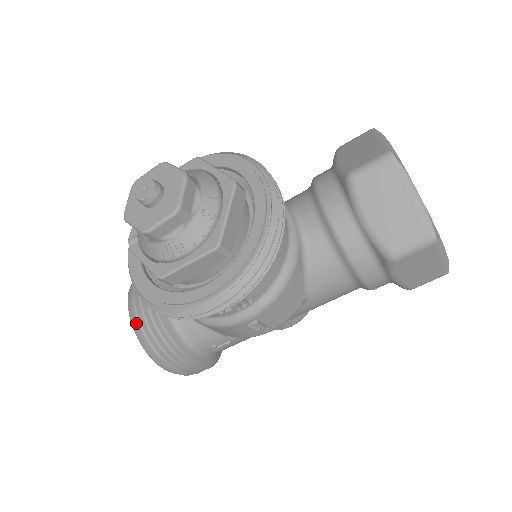
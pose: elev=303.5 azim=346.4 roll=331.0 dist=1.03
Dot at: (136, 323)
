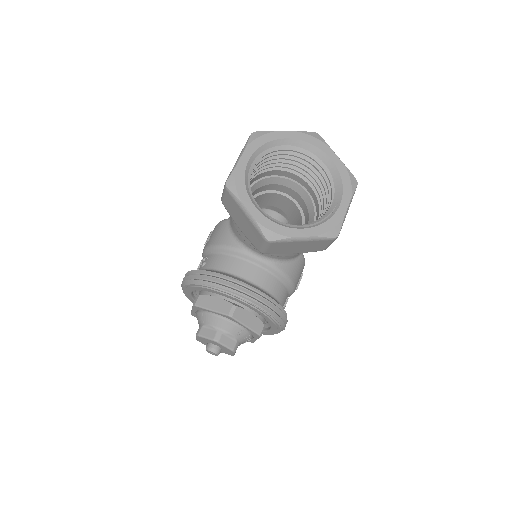
Dot at: occluded
